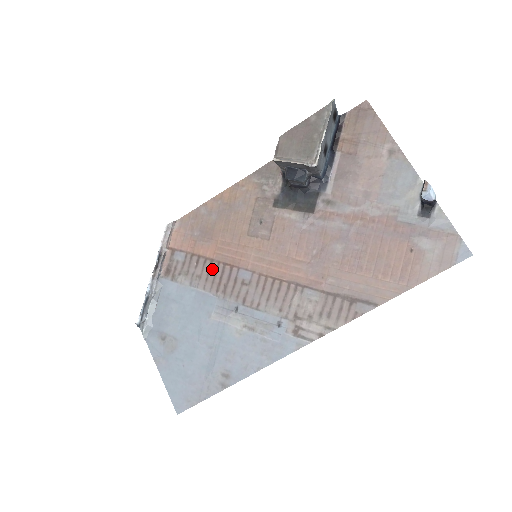
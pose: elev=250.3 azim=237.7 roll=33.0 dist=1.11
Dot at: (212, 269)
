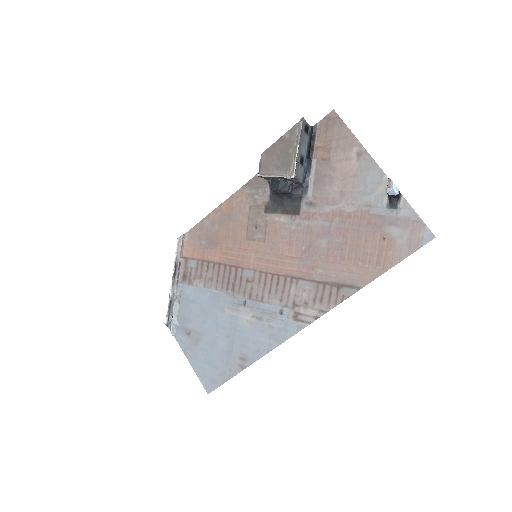
Dot at: (221, 272)
